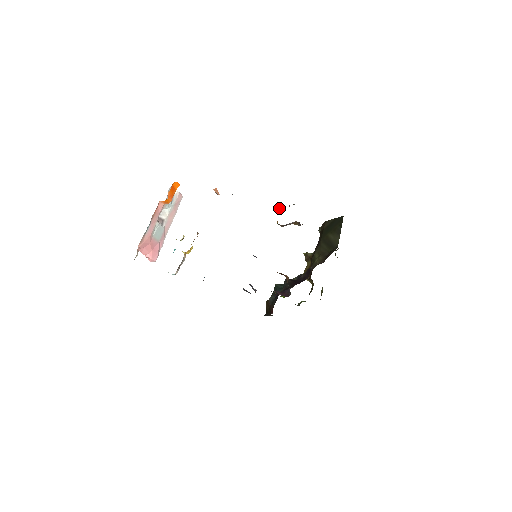
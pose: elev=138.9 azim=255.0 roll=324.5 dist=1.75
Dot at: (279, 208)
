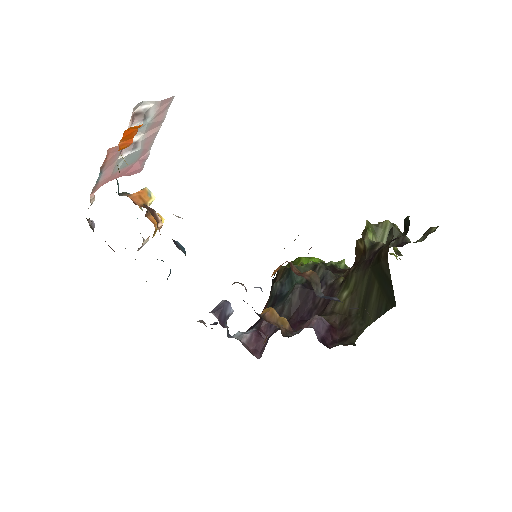
Dot at: occluded
